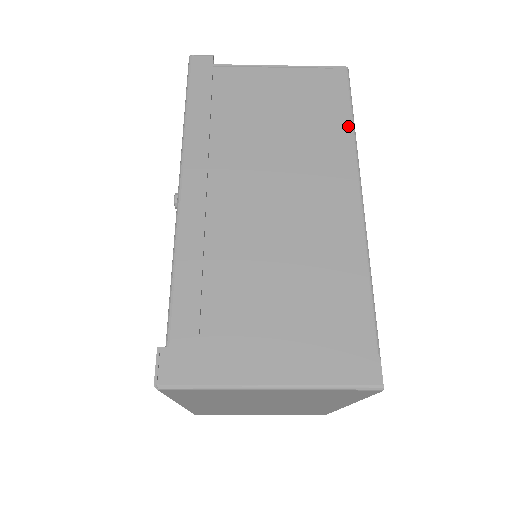
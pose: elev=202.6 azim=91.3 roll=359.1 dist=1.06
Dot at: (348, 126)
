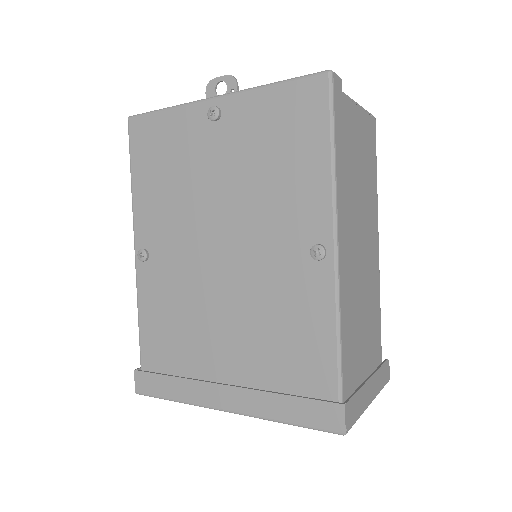
Dot at: (376, 181)
